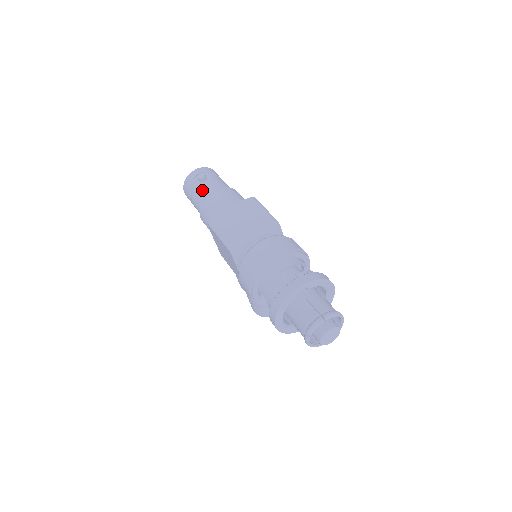
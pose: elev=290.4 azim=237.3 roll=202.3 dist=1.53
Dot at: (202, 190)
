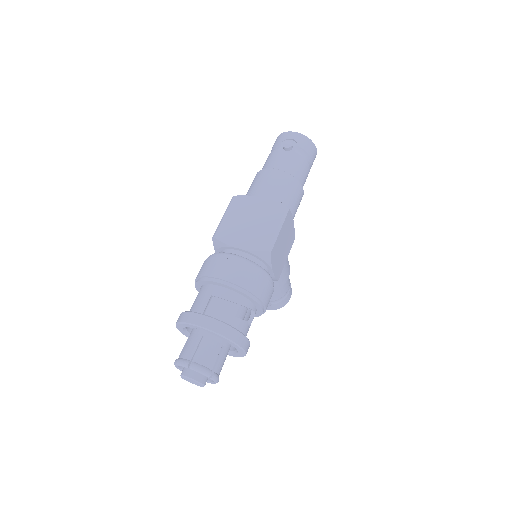
Dot at: (274, 158)
